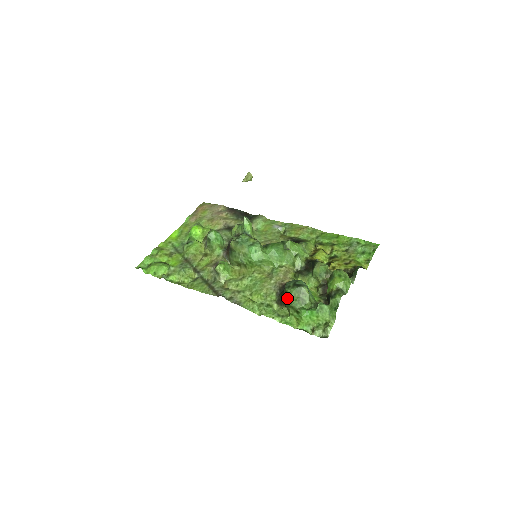
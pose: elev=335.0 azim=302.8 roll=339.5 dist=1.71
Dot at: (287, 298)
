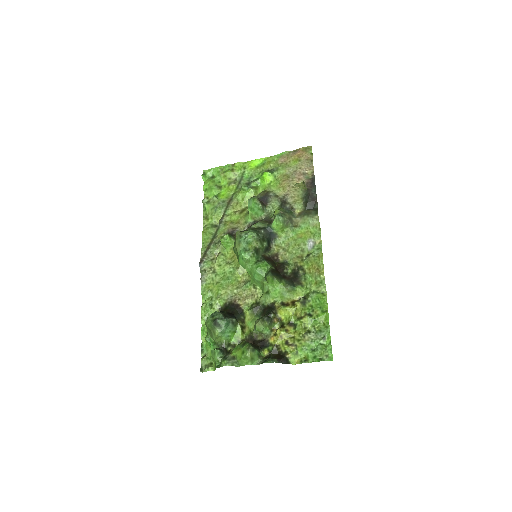
Dot at: occluded
